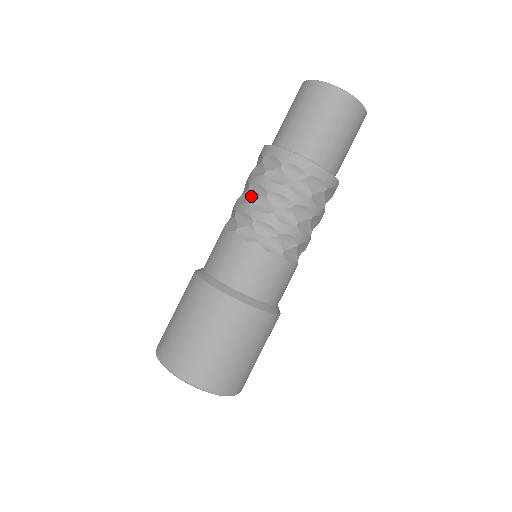
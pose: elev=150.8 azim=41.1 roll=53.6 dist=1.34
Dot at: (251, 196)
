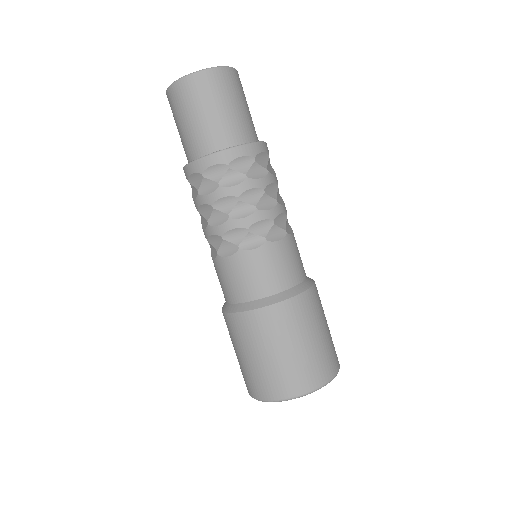
Dot at: (205, 218)
